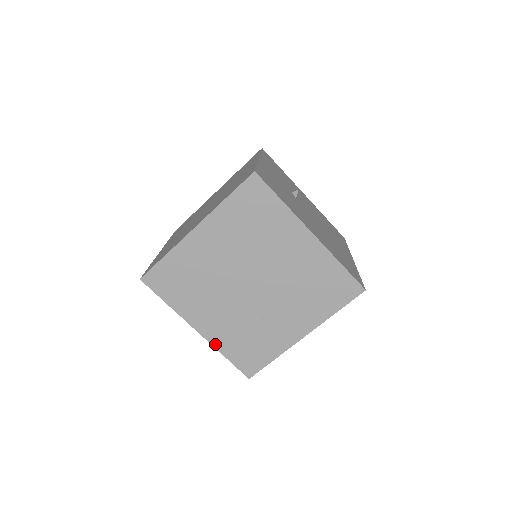
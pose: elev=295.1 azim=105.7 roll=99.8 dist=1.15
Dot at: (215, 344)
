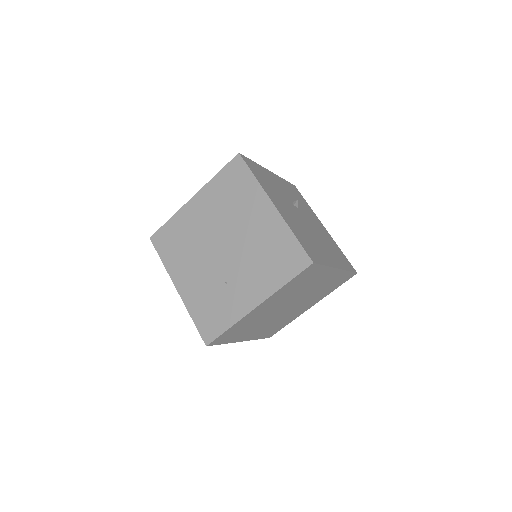
Dot at: (187, 304)
